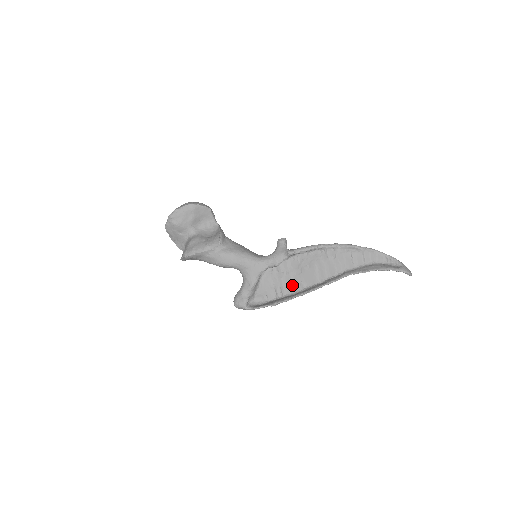
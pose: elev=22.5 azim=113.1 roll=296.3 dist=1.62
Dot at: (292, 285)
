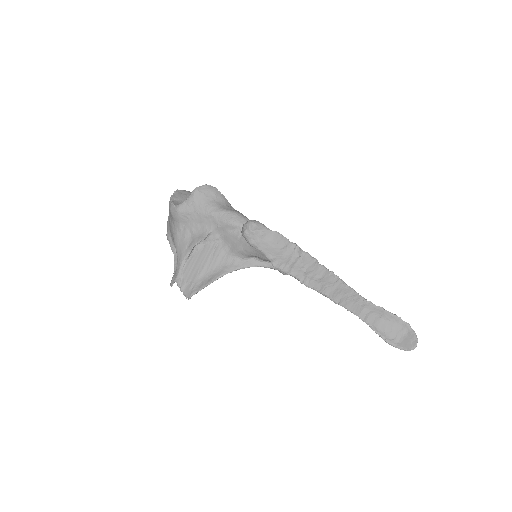
Dot at: occluded
